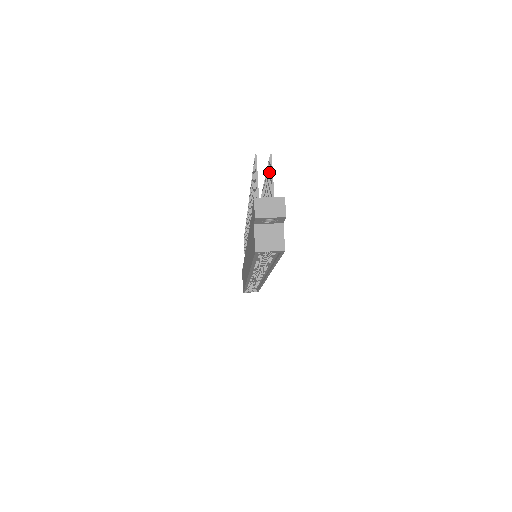
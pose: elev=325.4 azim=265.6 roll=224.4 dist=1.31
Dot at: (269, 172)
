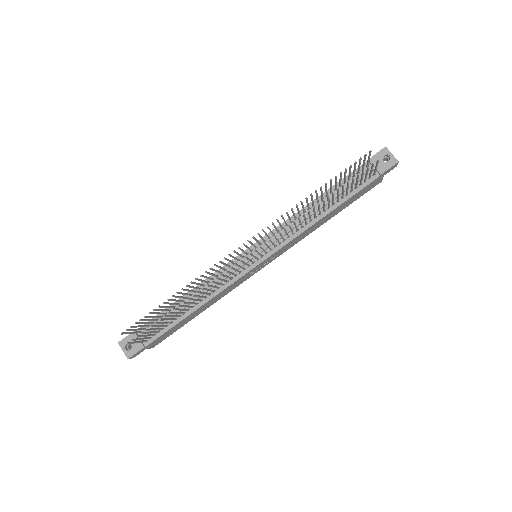
Dot at: (140, 336)
